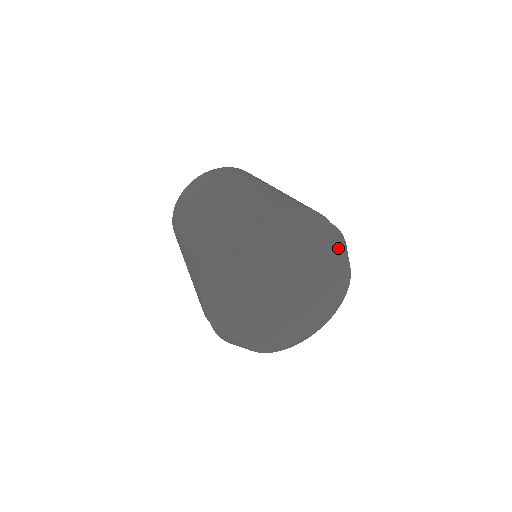
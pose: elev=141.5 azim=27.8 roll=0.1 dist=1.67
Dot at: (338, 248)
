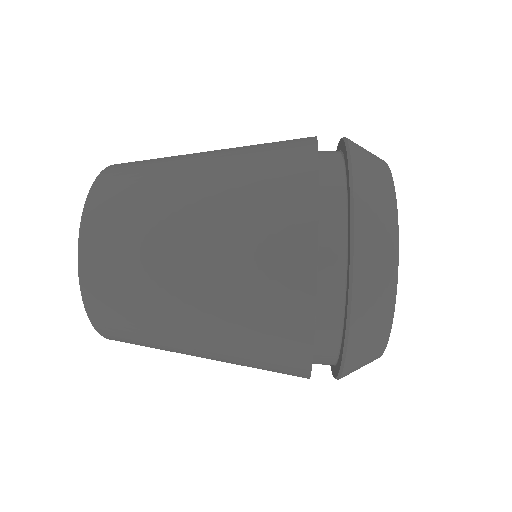
Dot at: occluded
